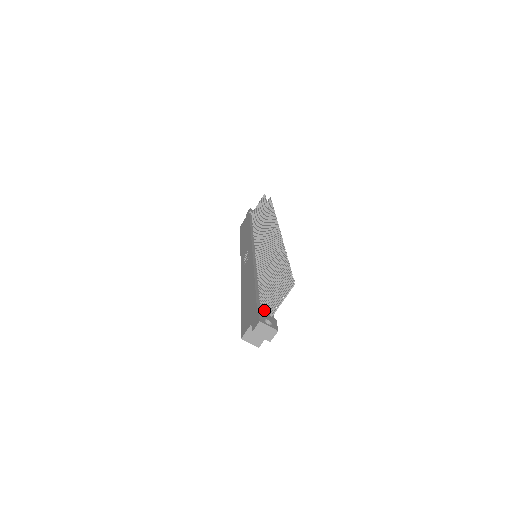
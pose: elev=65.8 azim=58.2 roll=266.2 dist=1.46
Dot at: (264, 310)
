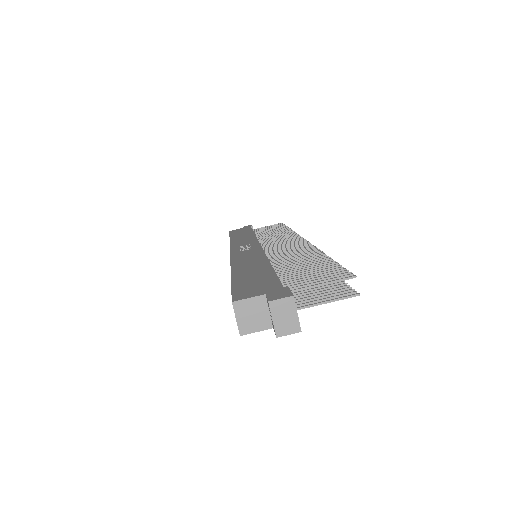
Dot at: occluded
